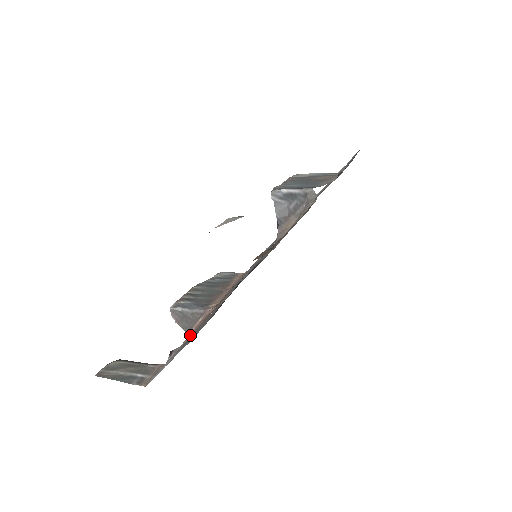
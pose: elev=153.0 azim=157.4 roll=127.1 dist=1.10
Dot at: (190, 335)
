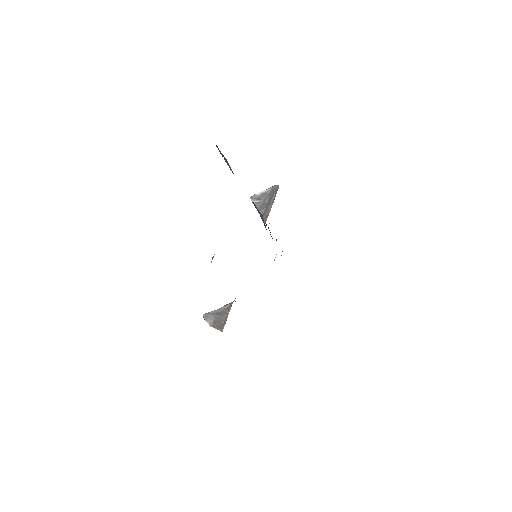
Dot at: occluded
